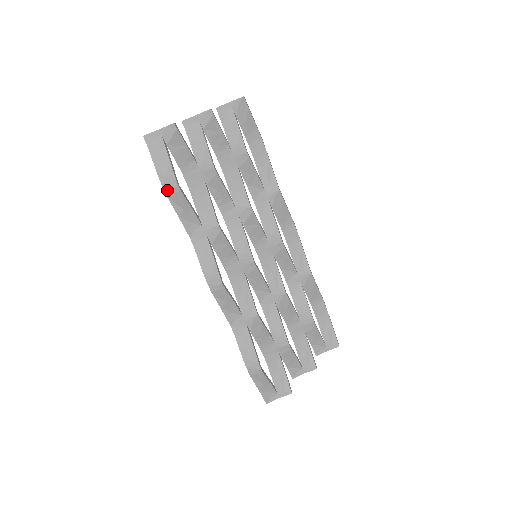
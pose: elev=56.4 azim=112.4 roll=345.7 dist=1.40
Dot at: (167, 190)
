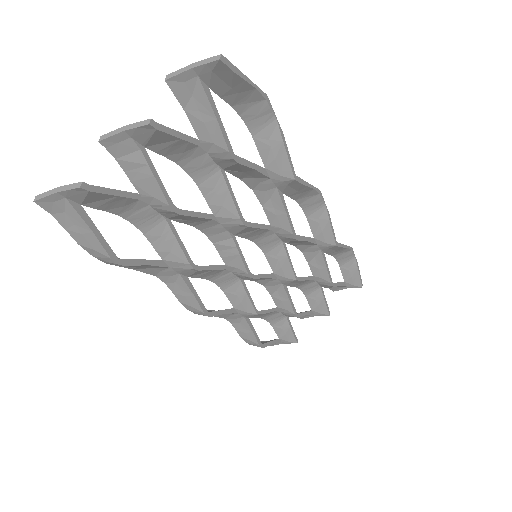
Dot at: (103, 261)
